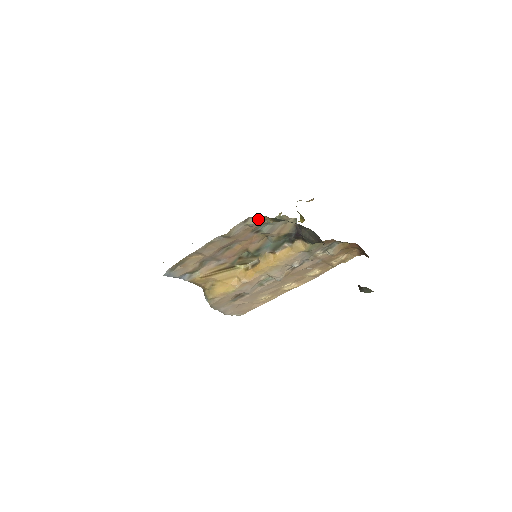
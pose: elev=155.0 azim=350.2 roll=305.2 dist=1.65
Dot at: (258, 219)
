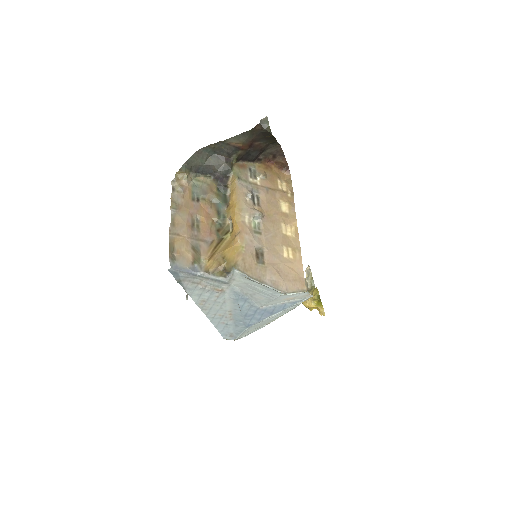
Dot at: (178, 182)
